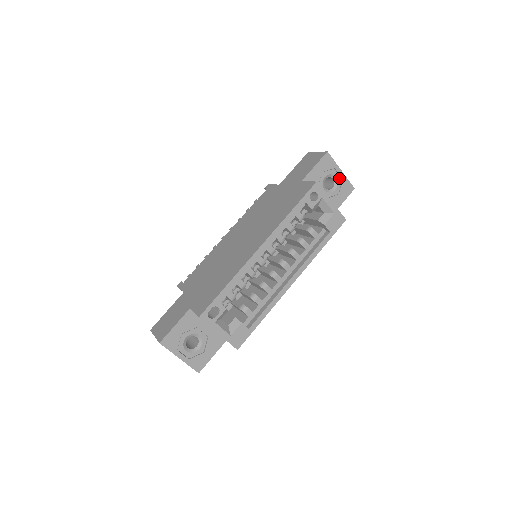
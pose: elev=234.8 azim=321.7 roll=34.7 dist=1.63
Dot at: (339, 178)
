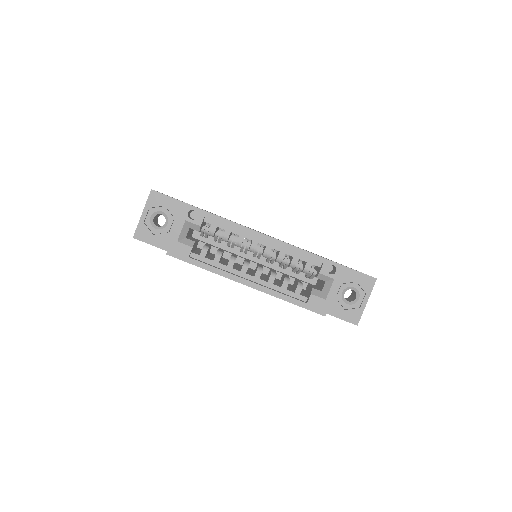
Dot at: (359, 303)
